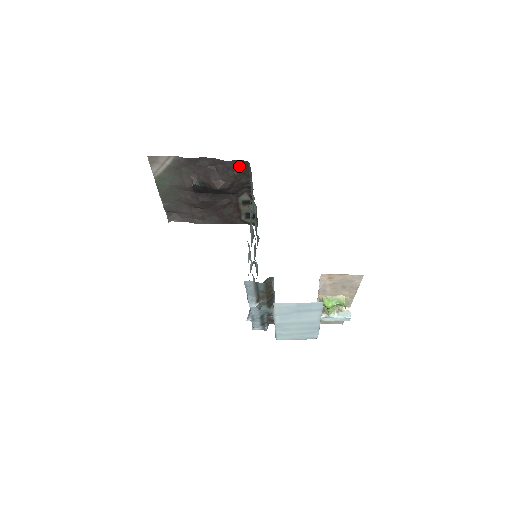
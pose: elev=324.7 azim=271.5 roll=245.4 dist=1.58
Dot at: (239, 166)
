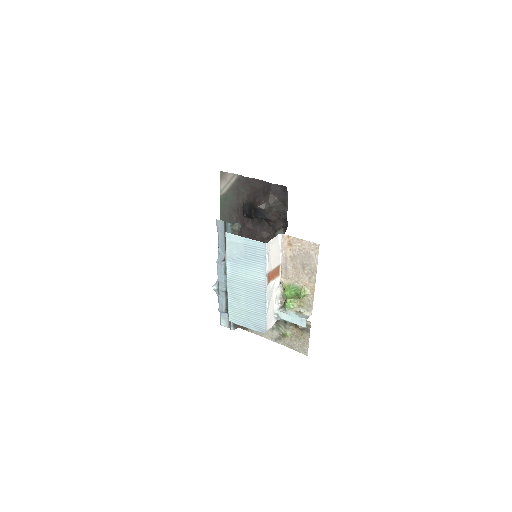
Dot at: (280, 191)
